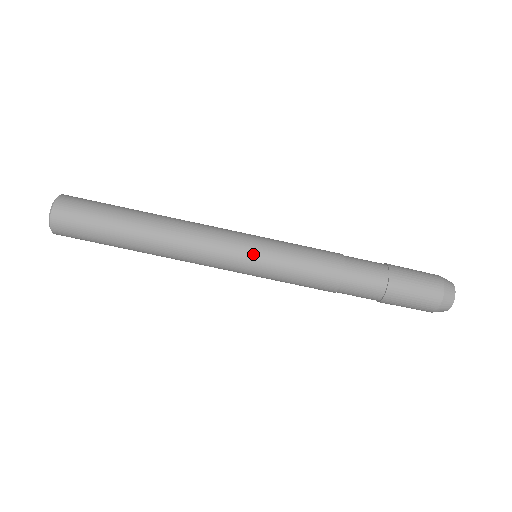
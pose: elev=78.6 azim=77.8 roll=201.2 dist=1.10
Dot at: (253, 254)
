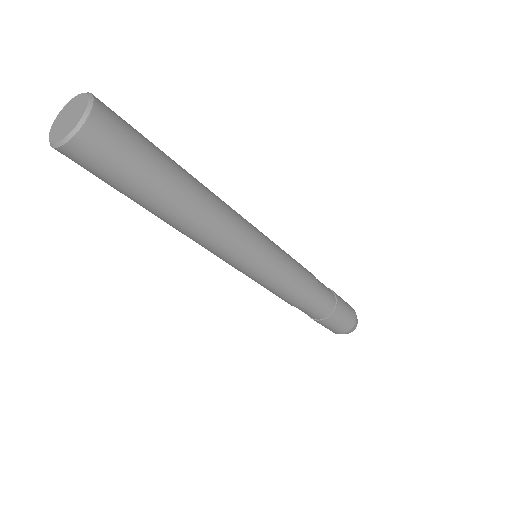
Dot at: (256, 272)
